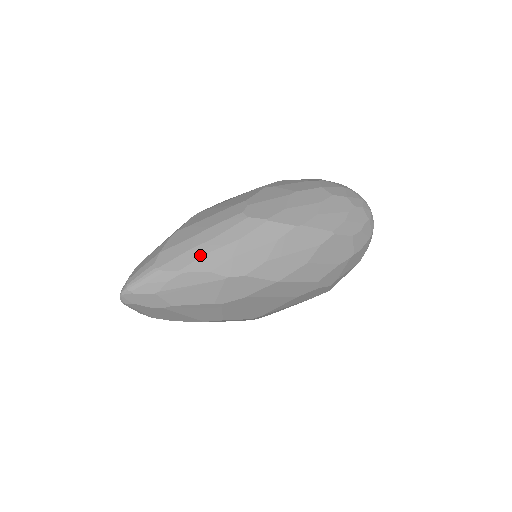
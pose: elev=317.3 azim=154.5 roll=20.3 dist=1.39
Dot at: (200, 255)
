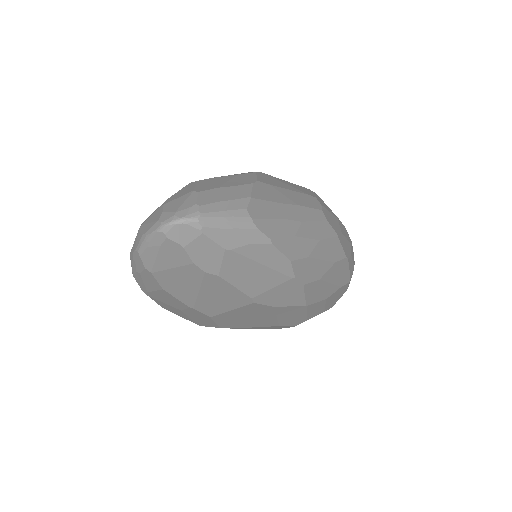
Dot at: (290, 233)
